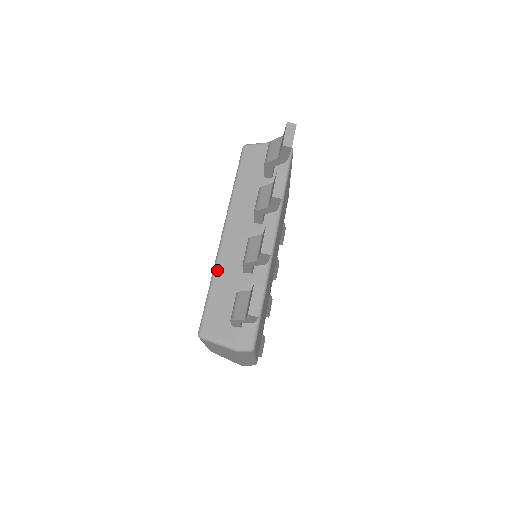
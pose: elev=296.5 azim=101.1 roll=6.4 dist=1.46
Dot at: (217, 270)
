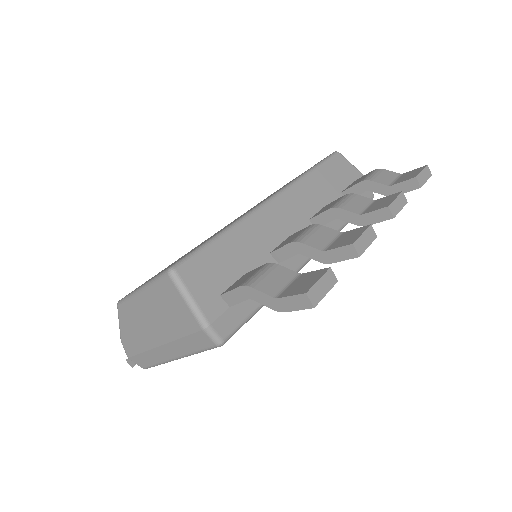
Dot at: (243, 224)
